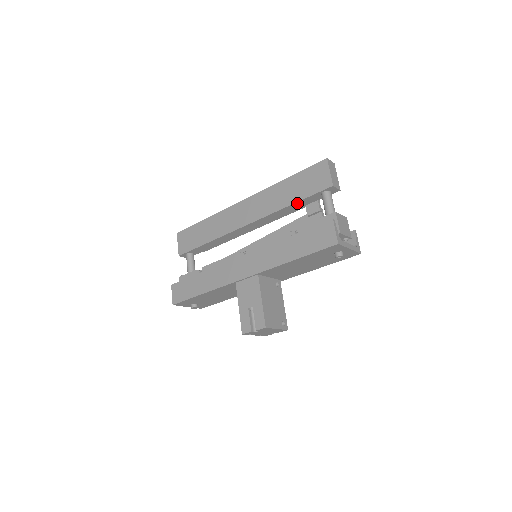
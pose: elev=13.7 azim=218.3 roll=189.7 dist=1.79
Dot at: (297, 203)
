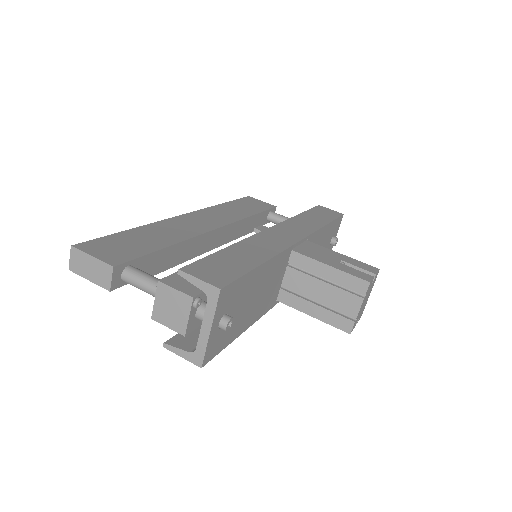
Dot at: (256, 216)
